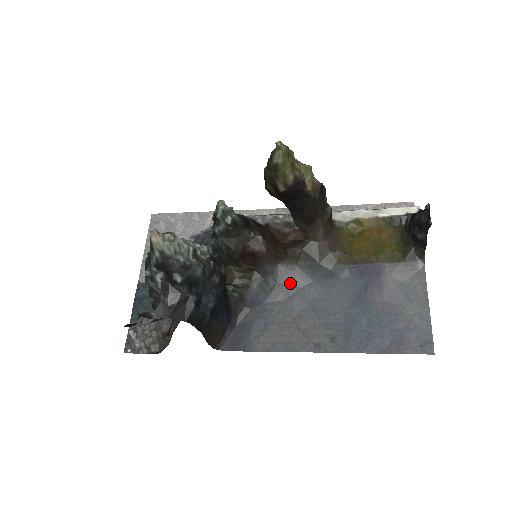
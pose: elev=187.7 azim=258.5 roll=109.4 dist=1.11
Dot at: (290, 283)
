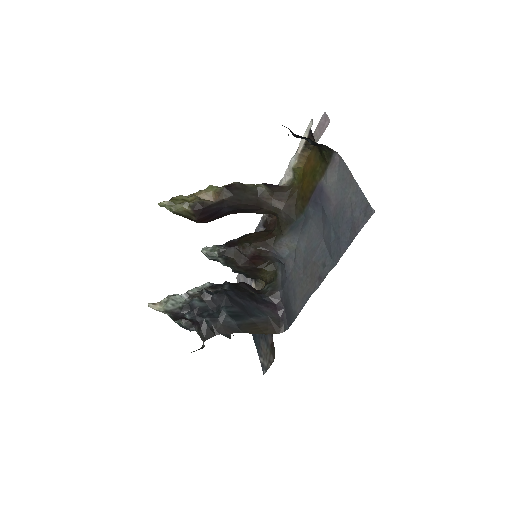
Dot at: (289, 251)
